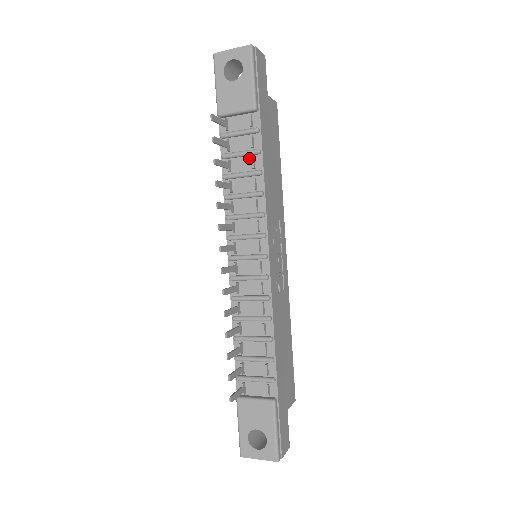
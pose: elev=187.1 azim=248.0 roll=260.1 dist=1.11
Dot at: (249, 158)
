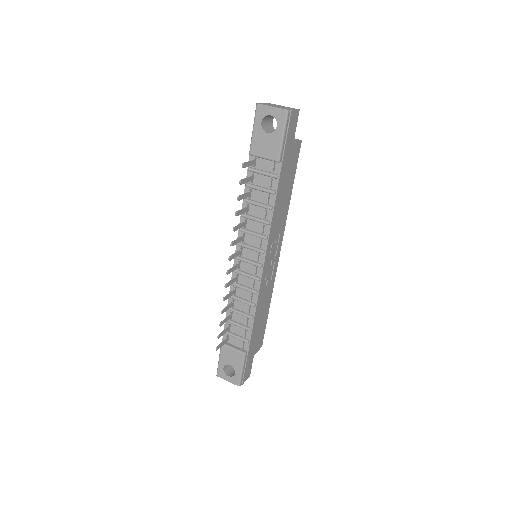
Dot at: (266, 194)
